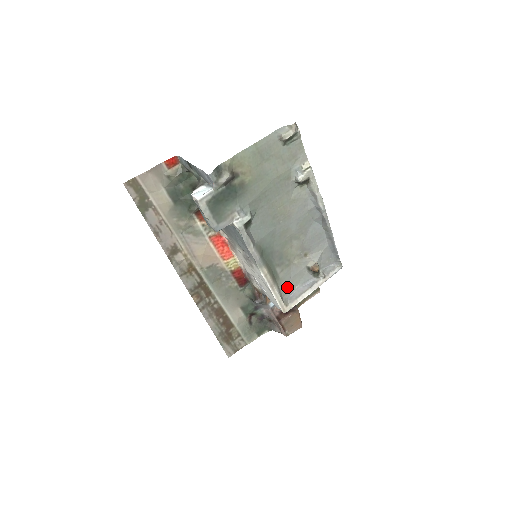
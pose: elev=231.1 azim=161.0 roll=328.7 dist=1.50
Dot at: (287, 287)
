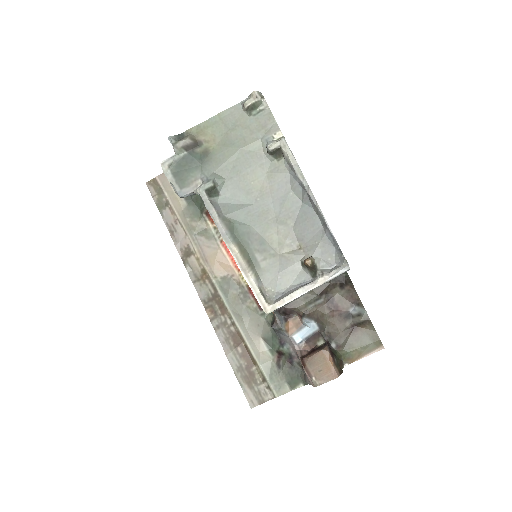
Dot at: (274, 284)
